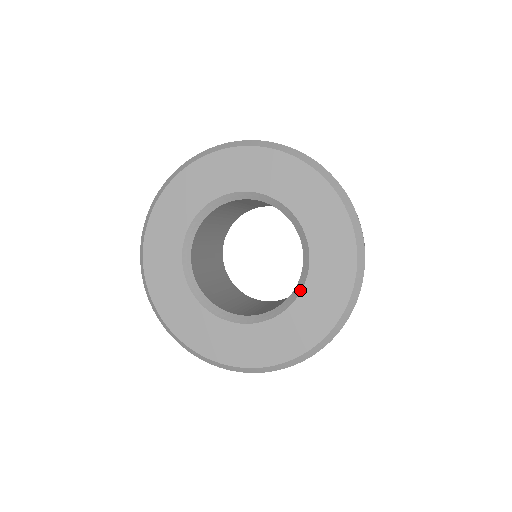
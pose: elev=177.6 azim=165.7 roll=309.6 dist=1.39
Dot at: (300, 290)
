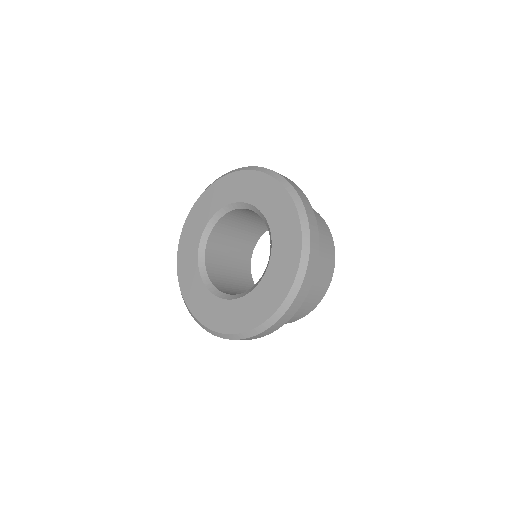
Dot at: (252, 289)
